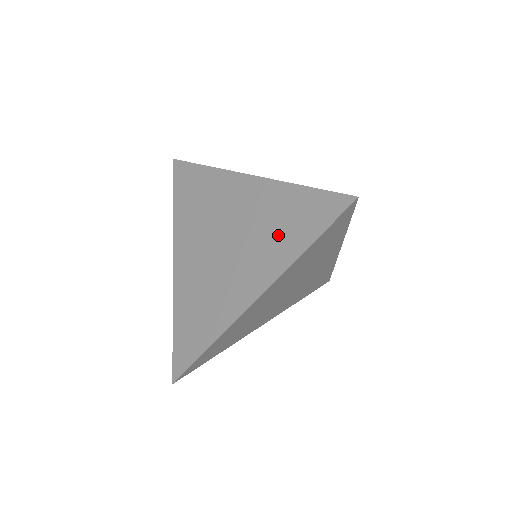
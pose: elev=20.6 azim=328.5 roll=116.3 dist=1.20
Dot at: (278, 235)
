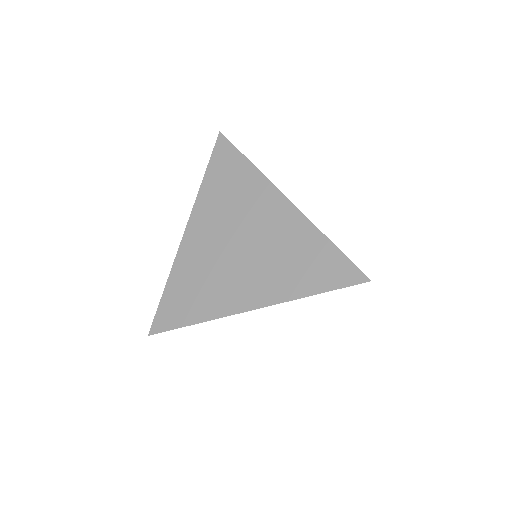
Dot at: (293, 269)
